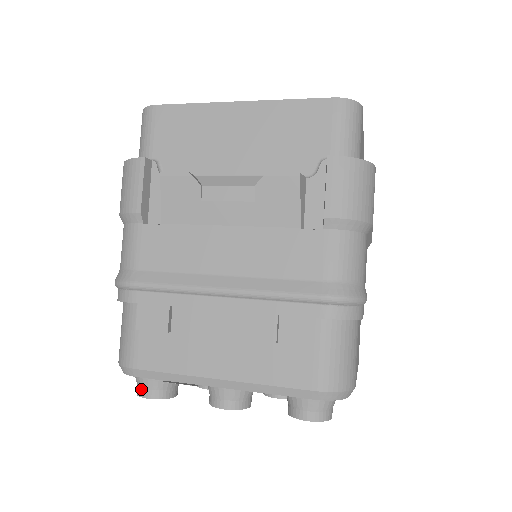
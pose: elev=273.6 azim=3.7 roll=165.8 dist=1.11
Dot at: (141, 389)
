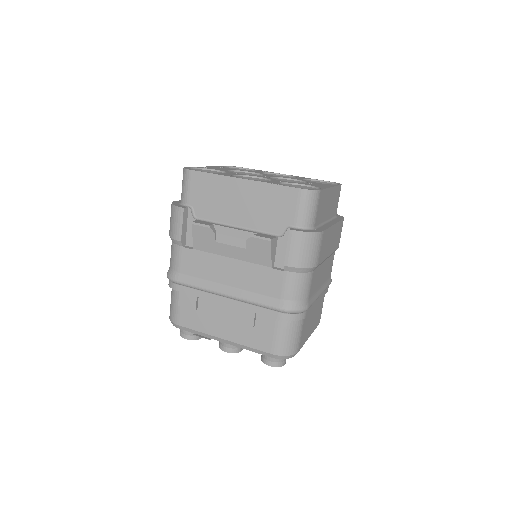
Dot at: (182, 333)
